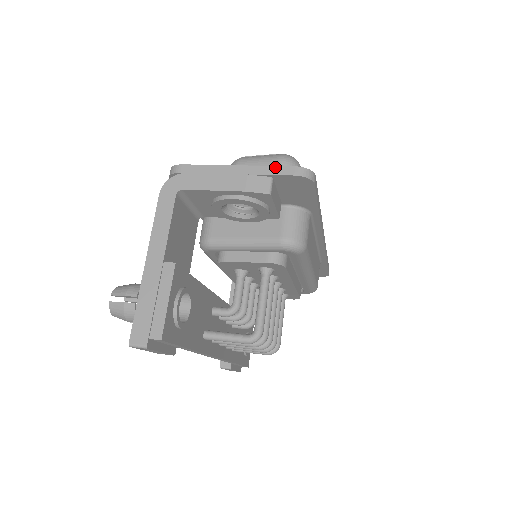
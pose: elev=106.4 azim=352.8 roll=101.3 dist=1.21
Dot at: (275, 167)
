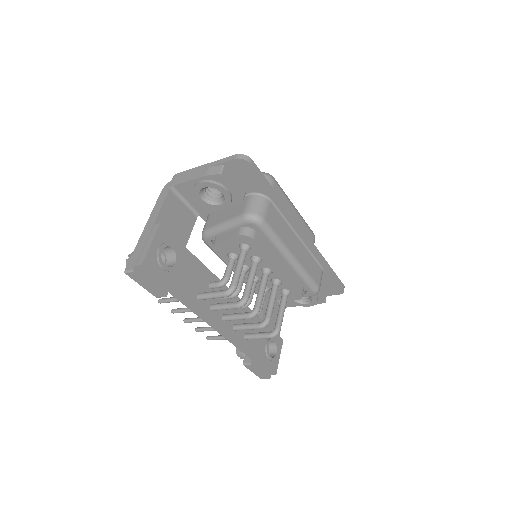
Dot at: (224, 158)
